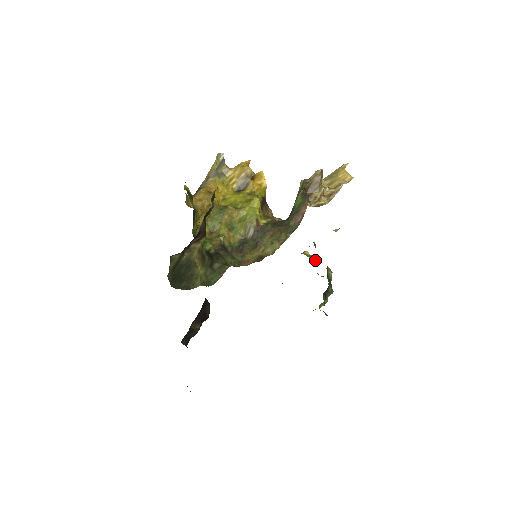
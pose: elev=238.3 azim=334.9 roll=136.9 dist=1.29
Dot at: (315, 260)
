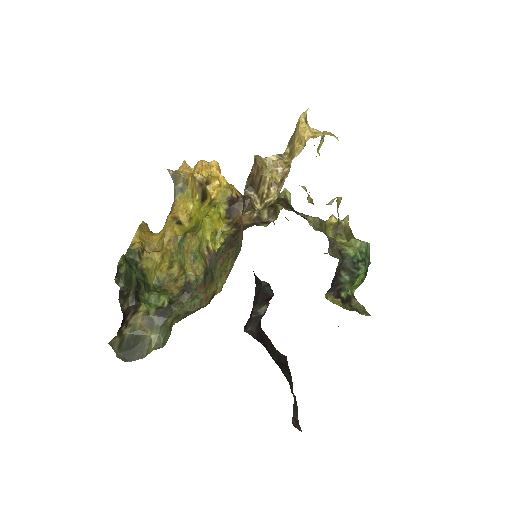
Dot at: (335, 233)
